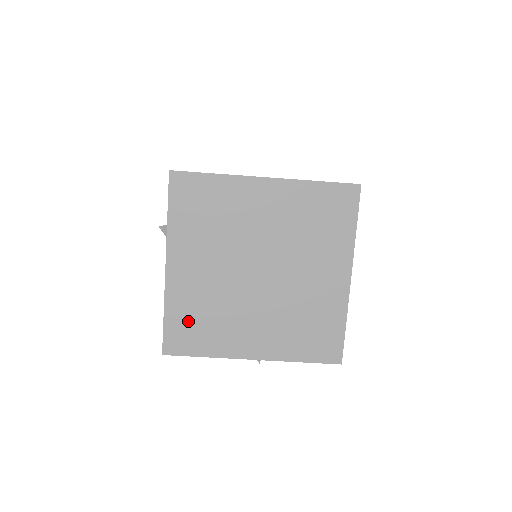
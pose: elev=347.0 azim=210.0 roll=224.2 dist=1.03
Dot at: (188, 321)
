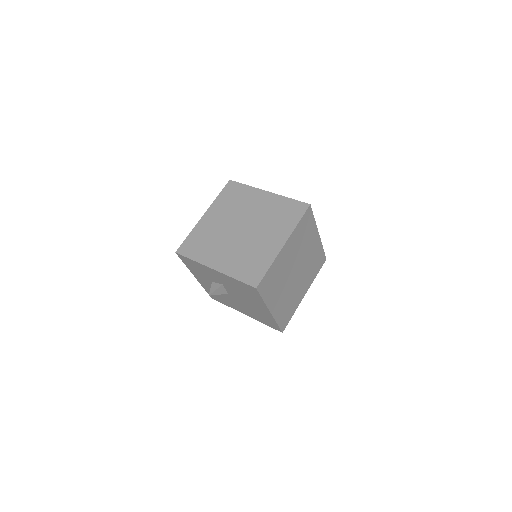
Dot at: (284, 314)
